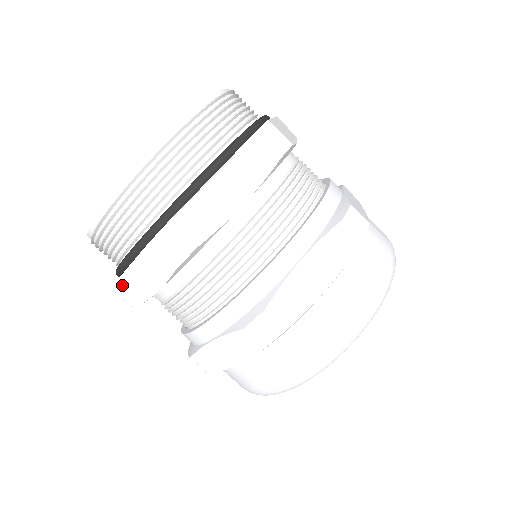
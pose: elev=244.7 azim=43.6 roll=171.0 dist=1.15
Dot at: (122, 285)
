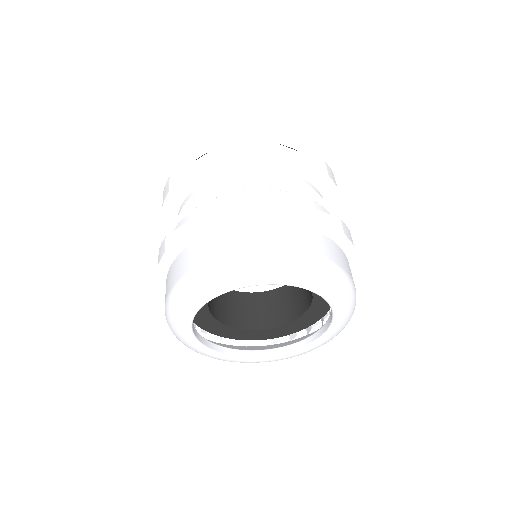
Dot at: (181, 173)
